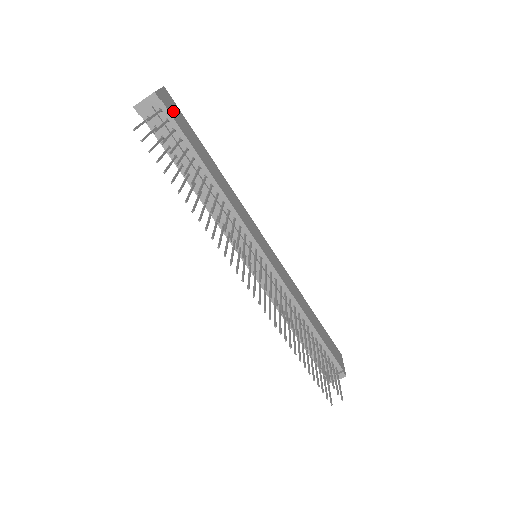
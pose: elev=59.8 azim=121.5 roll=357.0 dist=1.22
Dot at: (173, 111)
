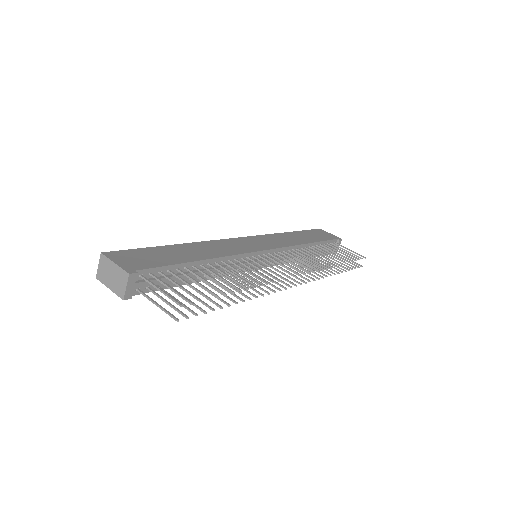
Dot at: (139, 262)
